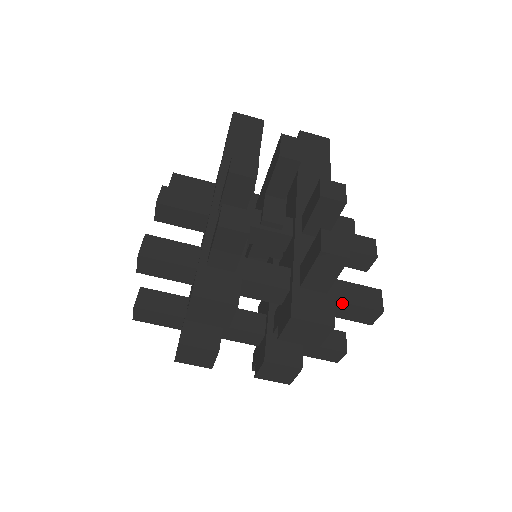
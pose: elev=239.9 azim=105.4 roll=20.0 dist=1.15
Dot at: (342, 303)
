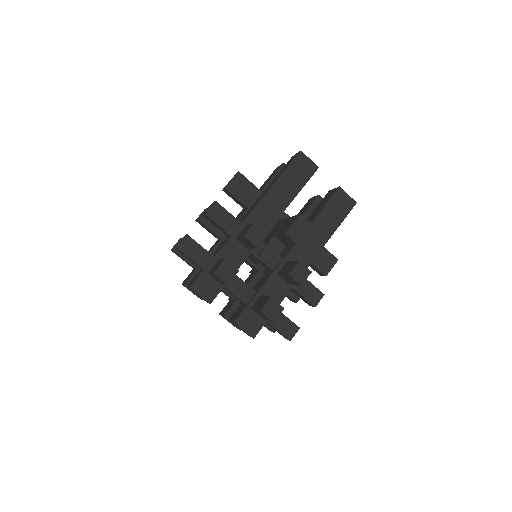
Dot at: (271, 325)
